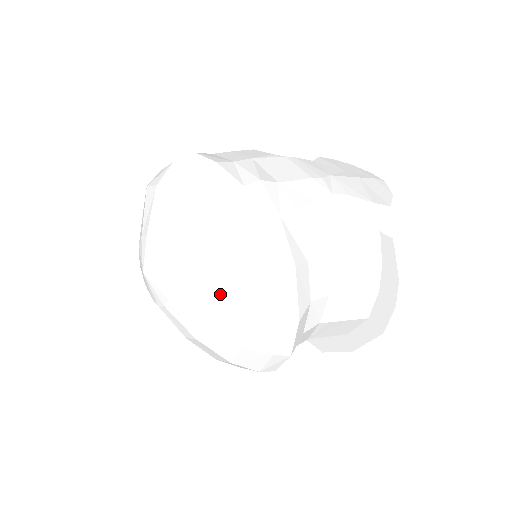
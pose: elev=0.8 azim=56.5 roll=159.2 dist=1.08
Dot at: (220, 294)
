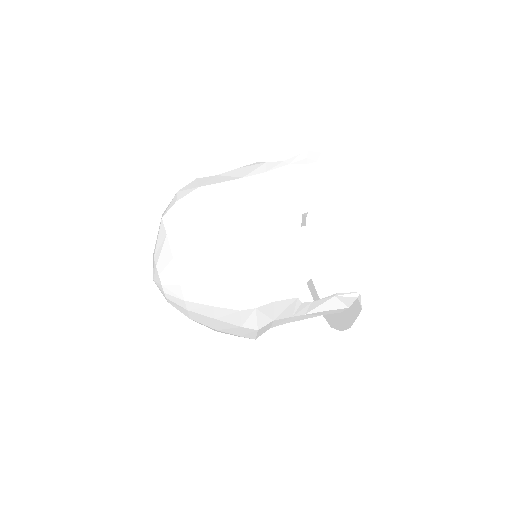
Dot at: (202, 321)
